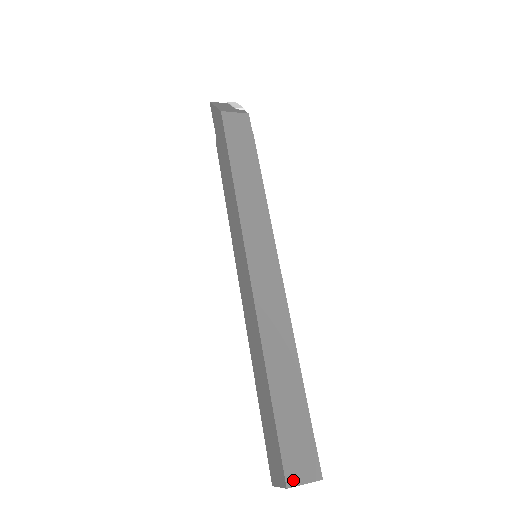
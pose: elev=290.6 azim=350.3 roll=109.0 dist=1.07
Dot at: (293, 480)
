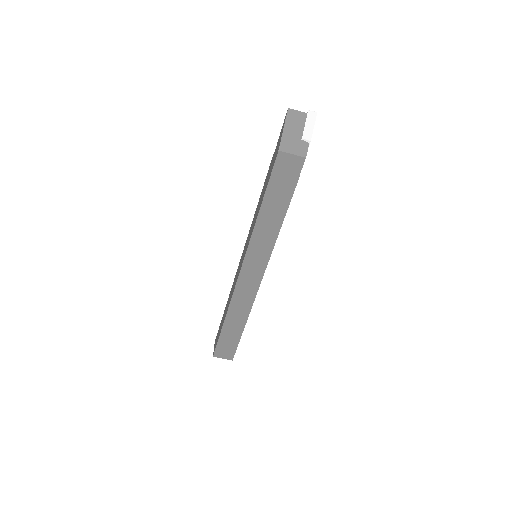
Dot at: (217, 356)
